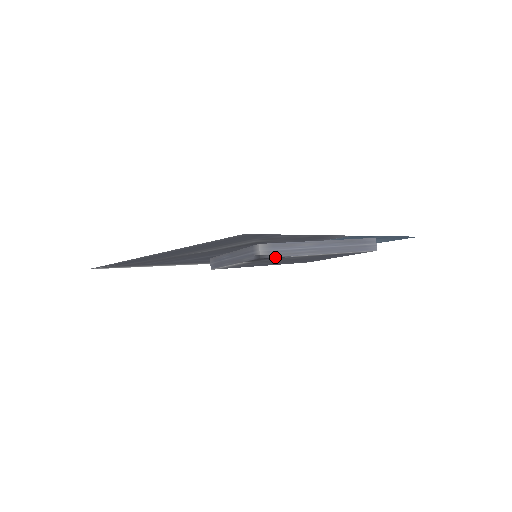
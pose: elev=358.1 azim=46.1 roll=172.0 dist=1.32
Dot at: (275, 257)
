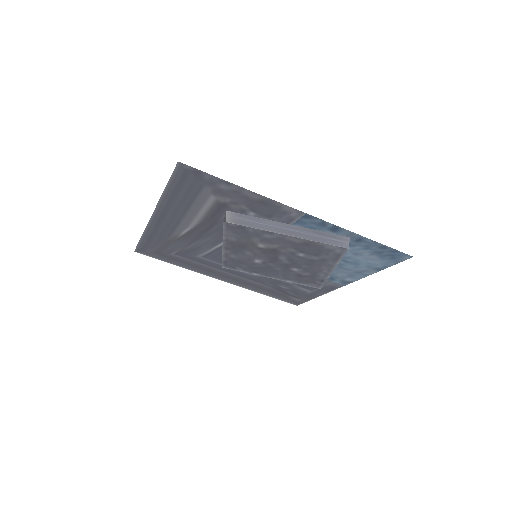
Dot at: (238, 224)
